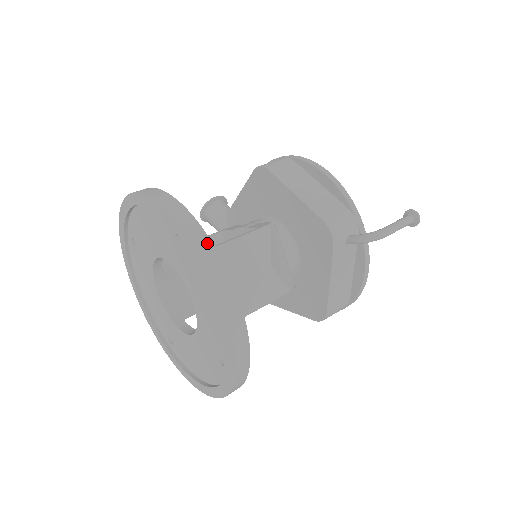
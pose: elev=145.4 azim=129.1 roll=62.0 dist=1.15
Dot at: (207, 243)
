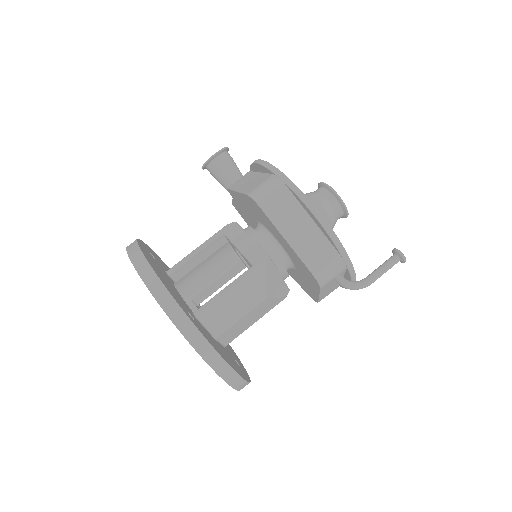
Dot at: (206, 345)
